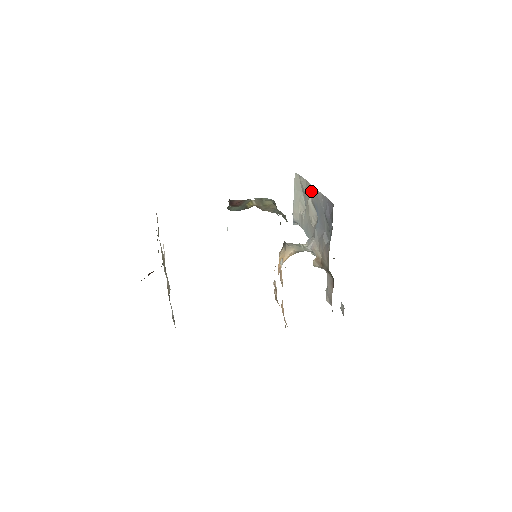
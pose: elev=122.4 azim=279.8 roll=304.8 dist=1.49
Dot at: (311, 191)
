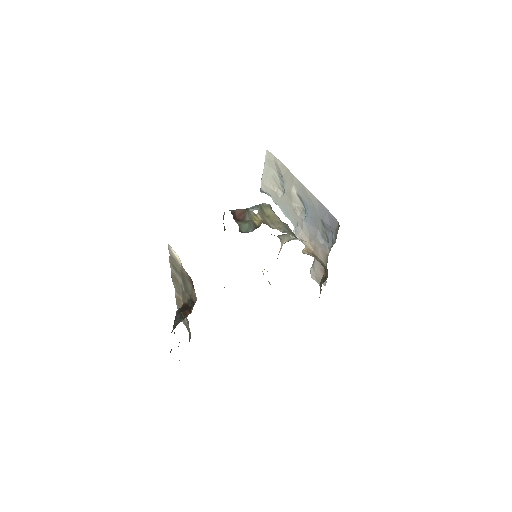
Dot at: (297, 185)
